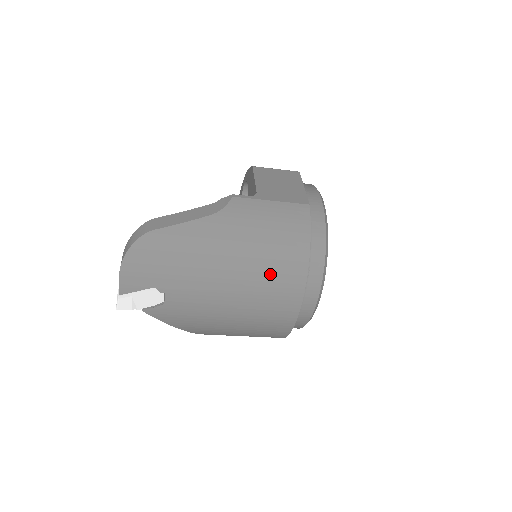
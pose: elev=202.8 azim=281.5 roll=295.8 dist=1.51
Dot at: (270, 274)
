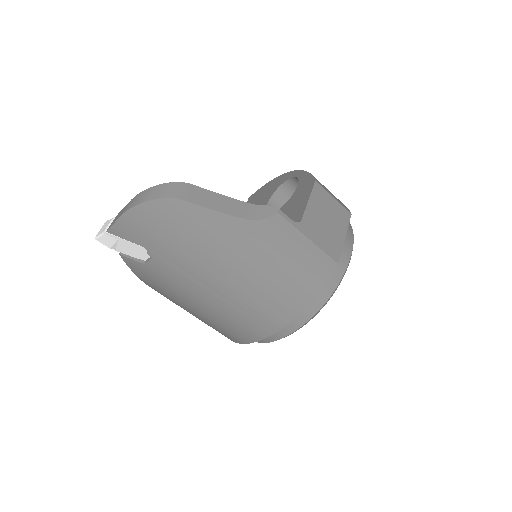
Dot at: (258, 303)
